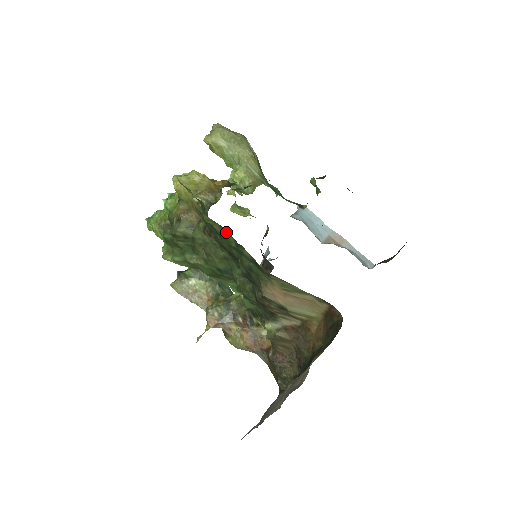
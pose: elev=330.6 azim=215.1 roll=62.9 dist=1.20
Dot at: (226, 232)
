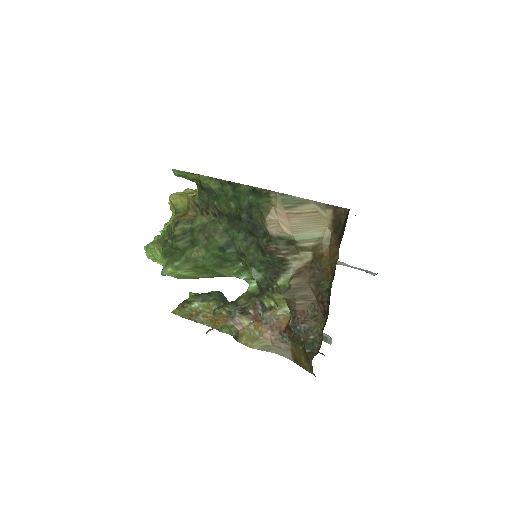
Dot at: (222, 182)
